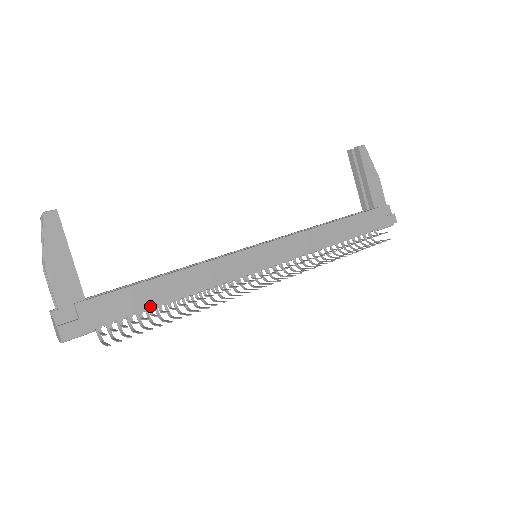
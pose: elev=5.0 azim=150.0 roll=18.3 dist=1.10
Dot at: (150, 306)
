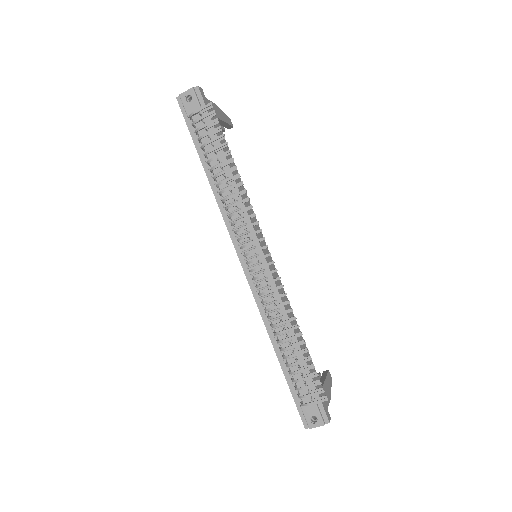
Dot at: (223, 149)
